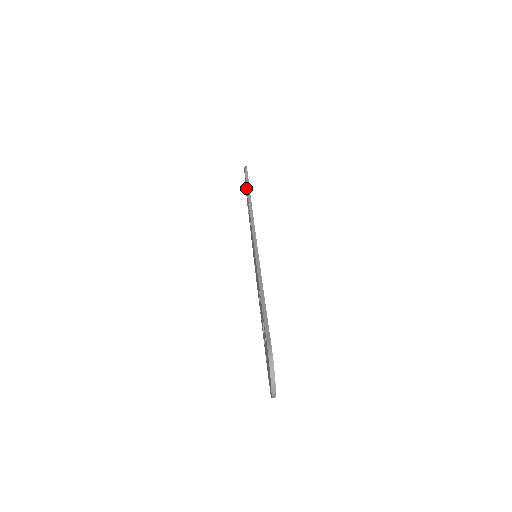
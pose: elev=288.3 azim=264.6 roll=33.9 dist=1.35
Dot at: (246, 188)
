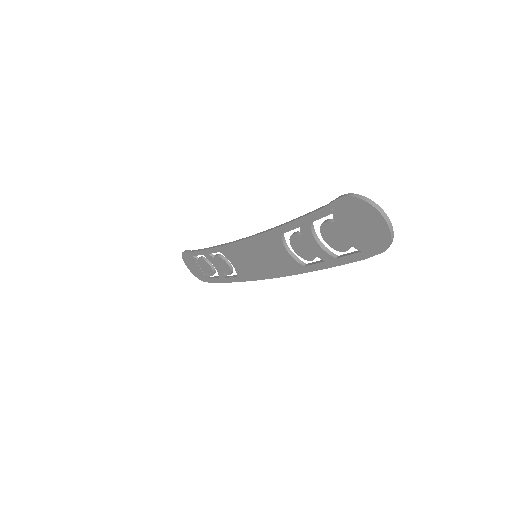
Dot at: (198, 260)
